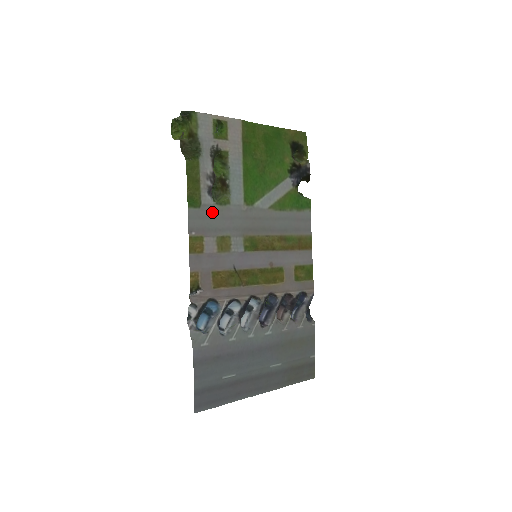
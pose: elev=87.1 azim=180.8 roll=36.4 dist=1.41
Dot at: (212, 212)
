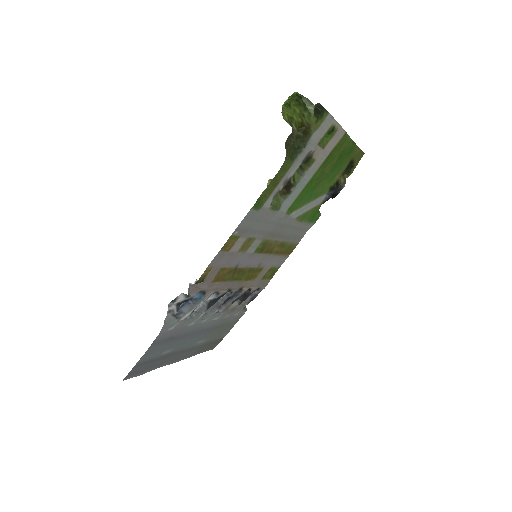
Dot at: (261, 214)
